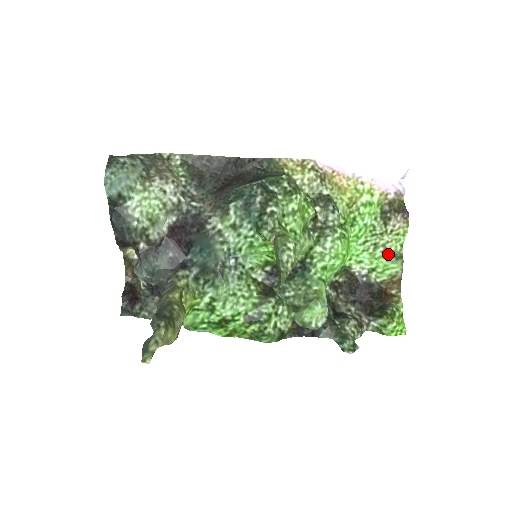
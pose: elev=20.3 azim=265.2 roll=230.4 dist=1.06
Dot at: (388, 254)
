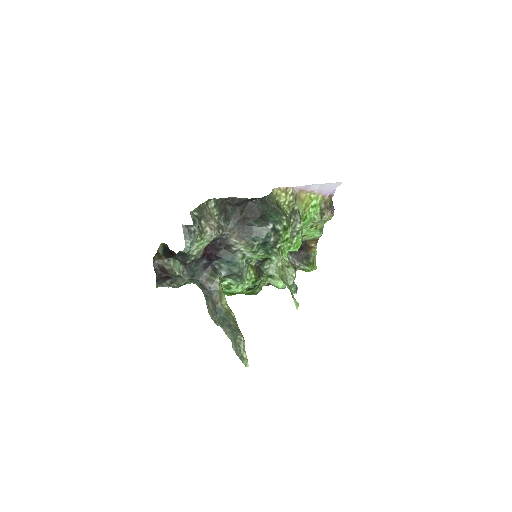
Dot at: (317, 230)
